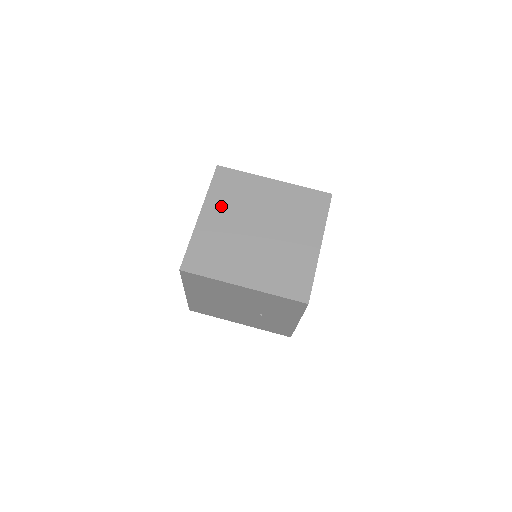
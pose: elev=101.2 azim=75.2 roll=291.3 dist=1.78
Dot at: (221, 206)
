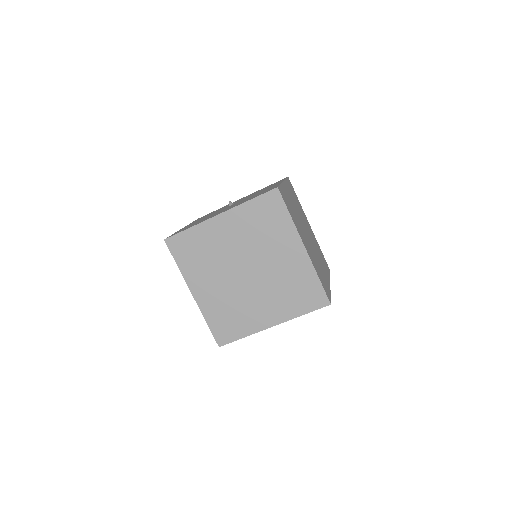
Dot at: (241, 225)
